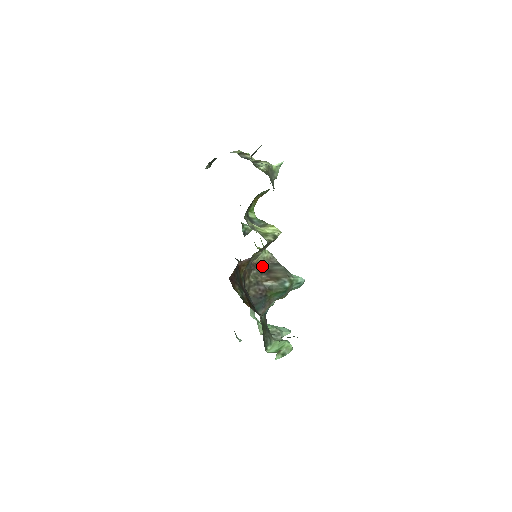
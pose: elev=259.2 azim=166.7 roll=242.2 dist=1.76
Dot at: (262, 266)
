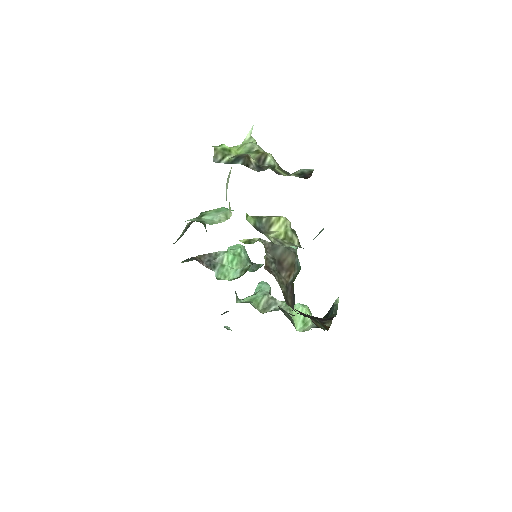
Dot at: (272, 264)
